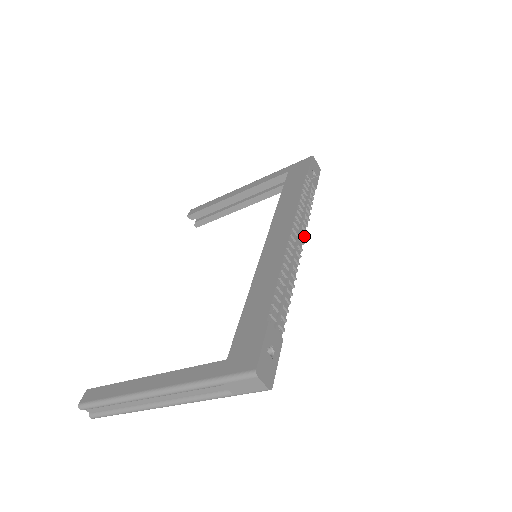
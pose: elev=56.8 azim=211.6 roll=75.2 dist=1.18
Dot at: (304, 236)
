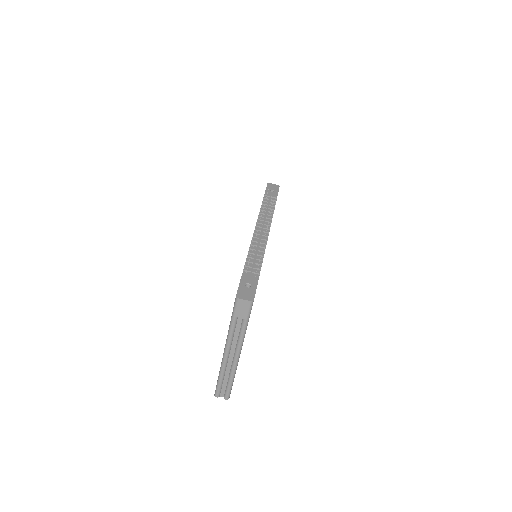
Dot at: (269, 225)
